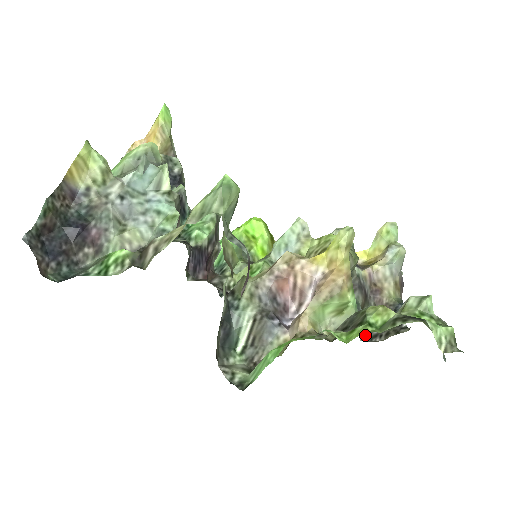
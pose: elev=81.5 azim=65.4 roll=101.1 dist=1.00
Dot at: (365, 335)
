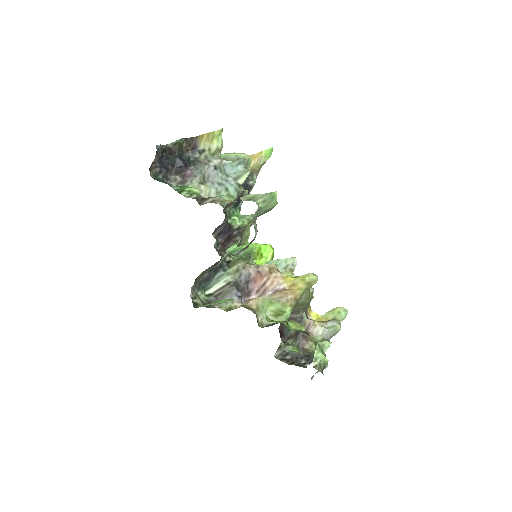
Dot at: (279, 356)
